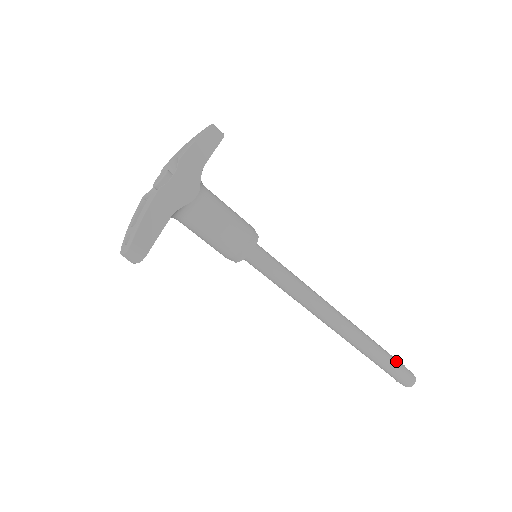
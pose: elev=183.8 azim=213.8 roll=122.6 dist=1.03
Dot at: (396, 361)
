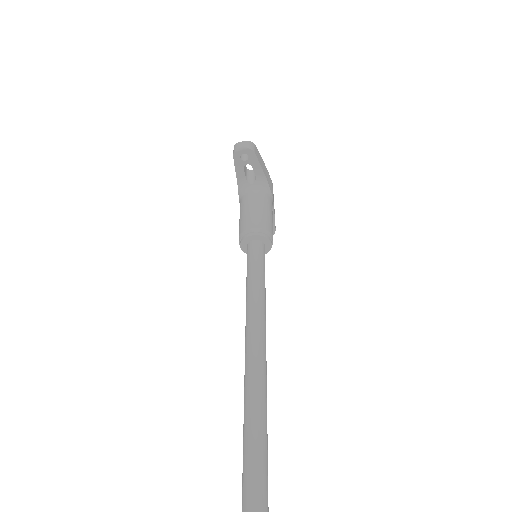
Dot at: (267, 487)
